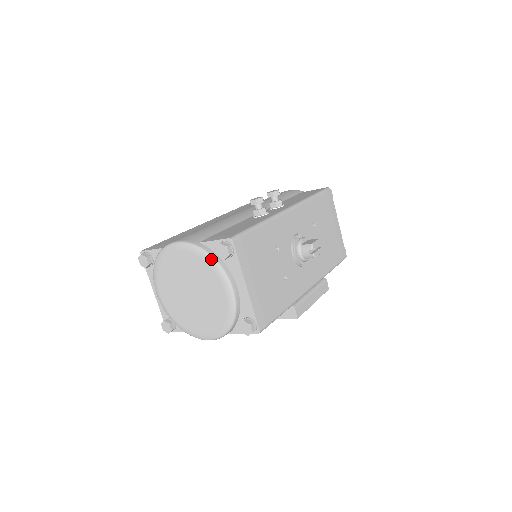
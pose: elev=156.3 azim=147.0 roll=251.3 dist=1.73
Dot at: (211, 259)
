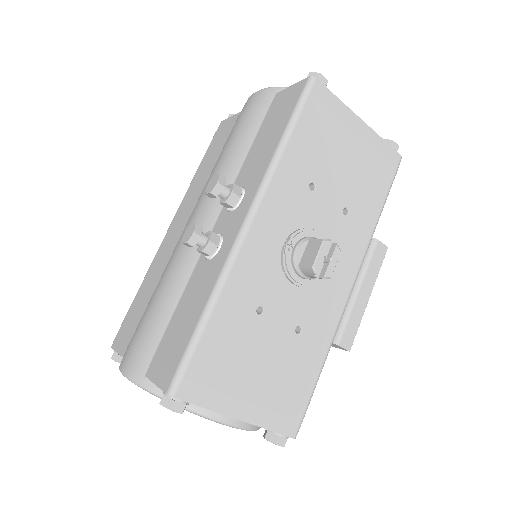
Dot at: occluded
